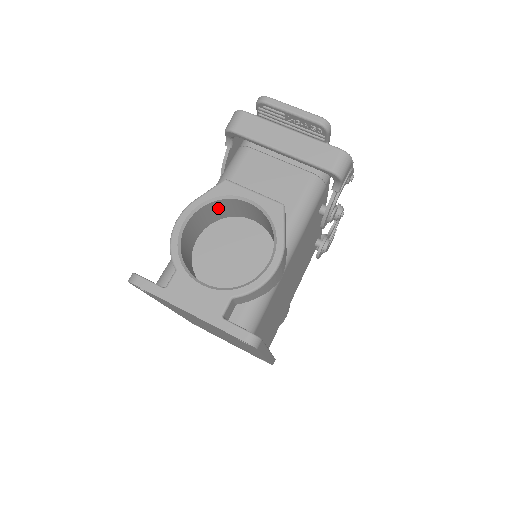
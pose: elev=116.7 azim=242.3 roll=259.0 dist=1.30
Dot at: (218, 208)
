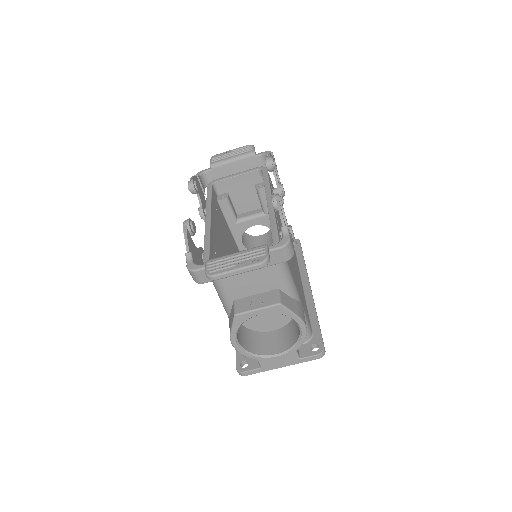
Dot at: occluded
